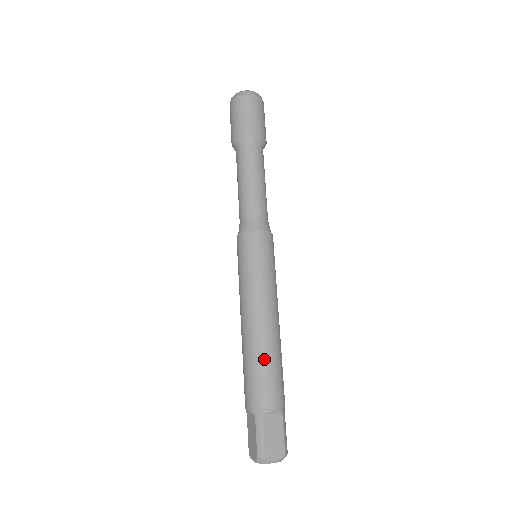
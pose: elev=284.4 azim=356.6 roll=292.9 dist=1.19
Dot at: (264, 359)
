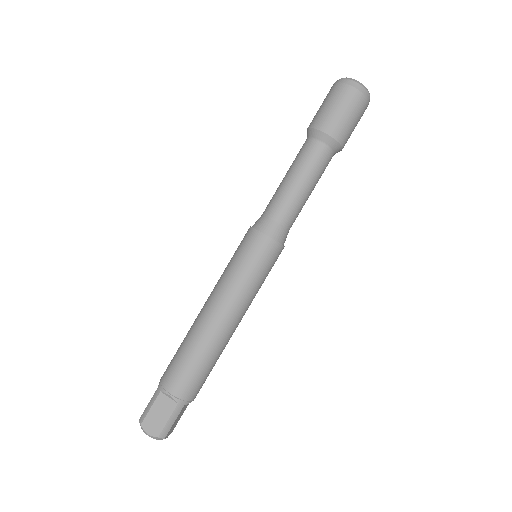
Dot at: (215, 361)
